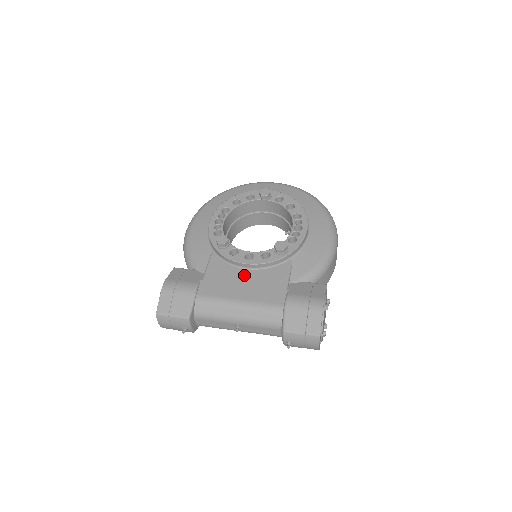
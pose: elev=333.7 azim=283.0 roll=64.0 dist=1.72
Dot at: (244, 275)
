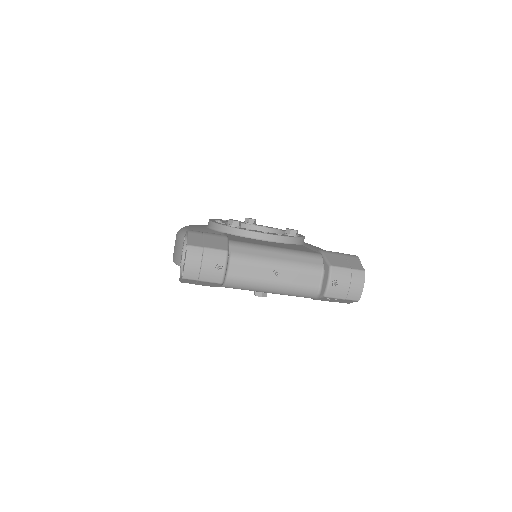
Dot at: (267, 242)
